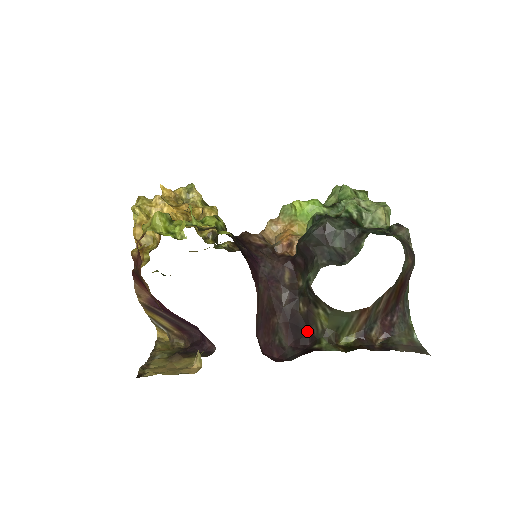
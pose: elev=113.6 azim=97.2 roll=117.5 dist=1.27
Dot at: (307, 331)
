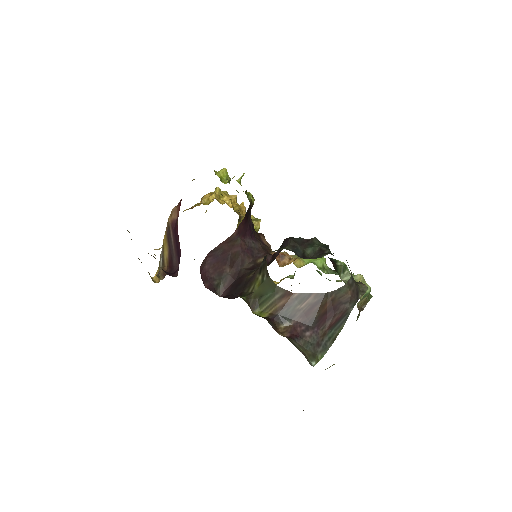
Dot at: (240, 291)
